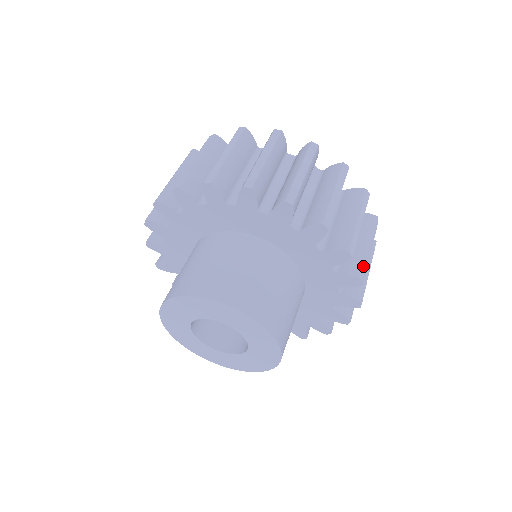
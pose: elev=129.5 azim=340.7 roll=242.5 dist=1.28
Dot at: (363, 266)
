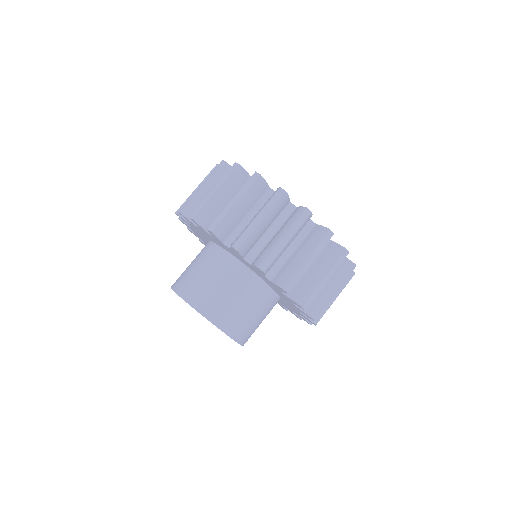
Dot at: occluded
